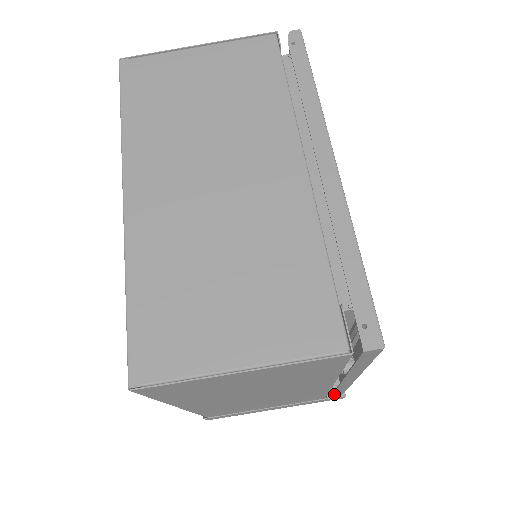
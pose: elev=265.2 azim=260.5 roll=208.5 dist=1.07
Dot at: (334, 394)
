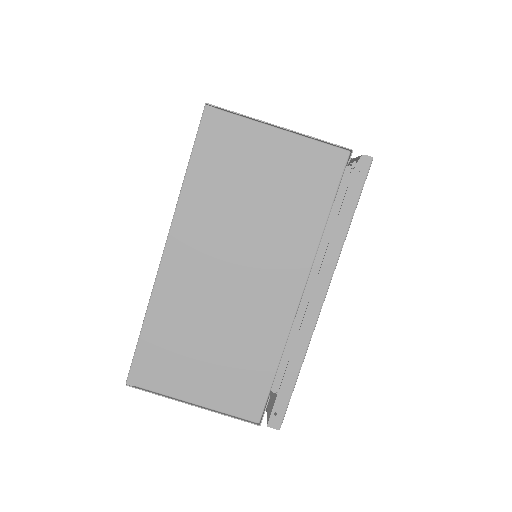
Dot at: occluded
